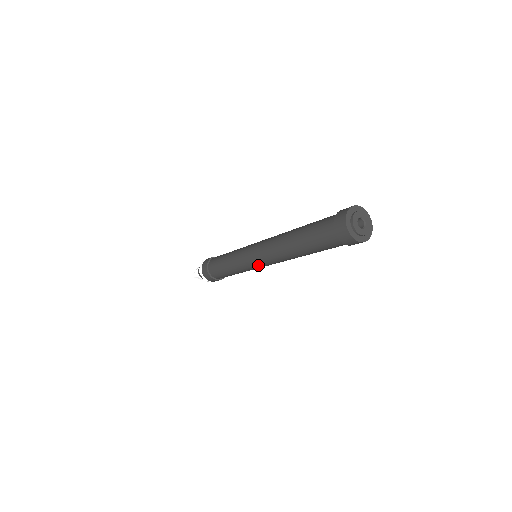
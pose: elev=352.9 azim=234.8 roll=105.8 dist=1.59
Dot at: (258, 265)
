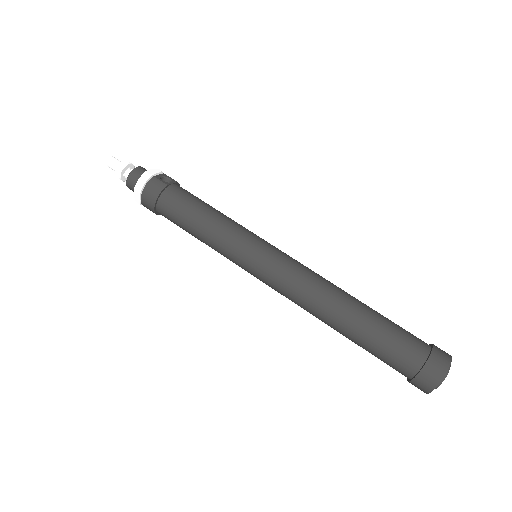
Dot at: occluded
